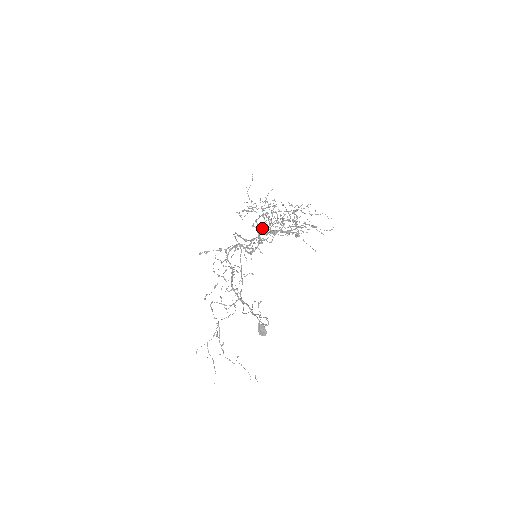
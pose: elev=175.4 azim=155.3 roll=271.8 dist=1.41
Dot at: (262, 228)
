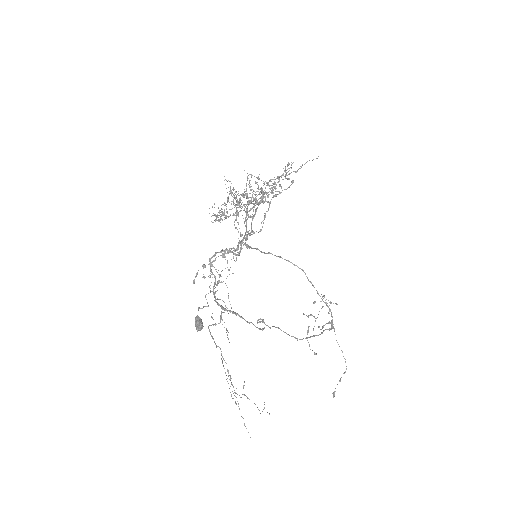
Dot at: (220, 216)
